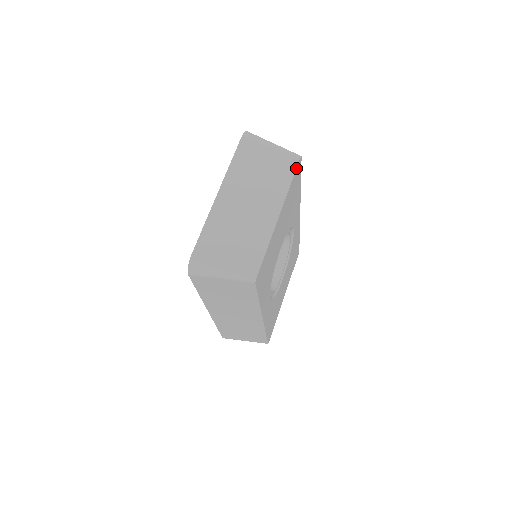
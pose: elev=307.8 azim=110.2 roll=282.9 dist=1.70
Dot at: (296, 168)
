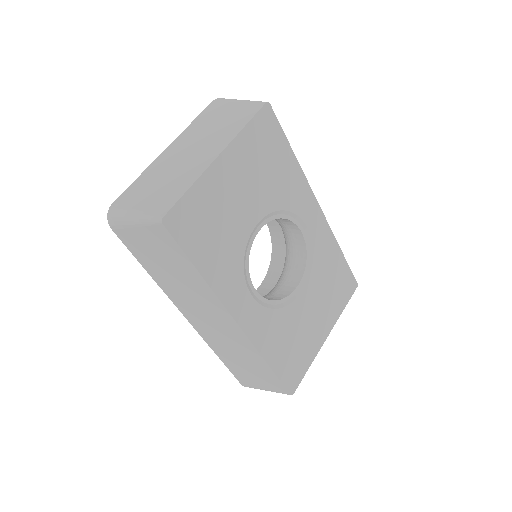
Dot at: (257, 112)
